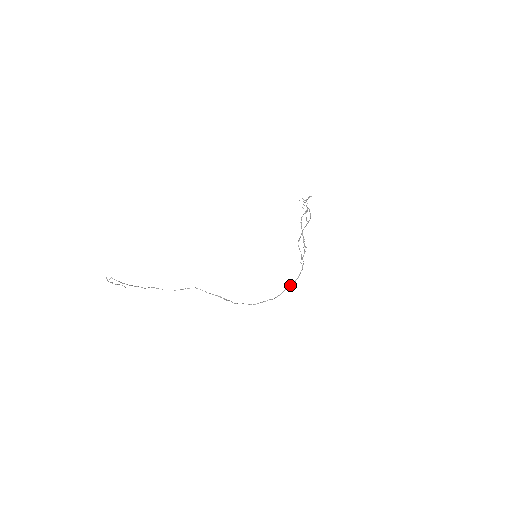
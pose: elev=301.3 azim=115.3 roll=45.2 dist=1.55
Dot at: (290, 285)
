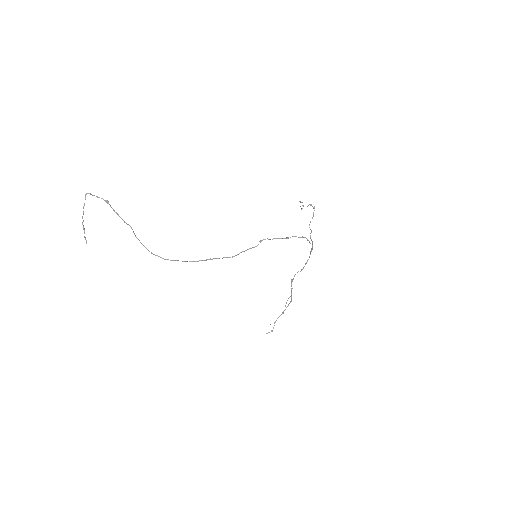
Dot at: (308, 240)
